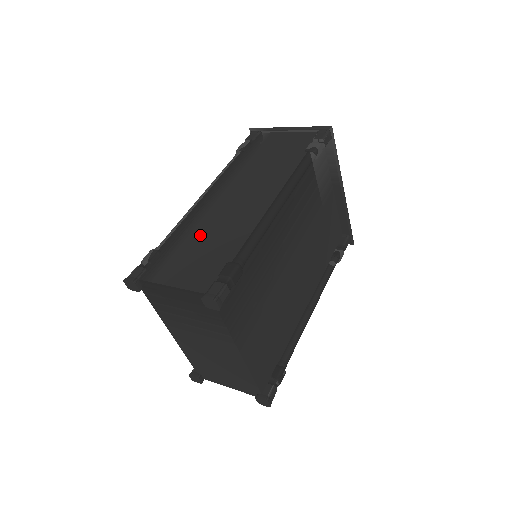
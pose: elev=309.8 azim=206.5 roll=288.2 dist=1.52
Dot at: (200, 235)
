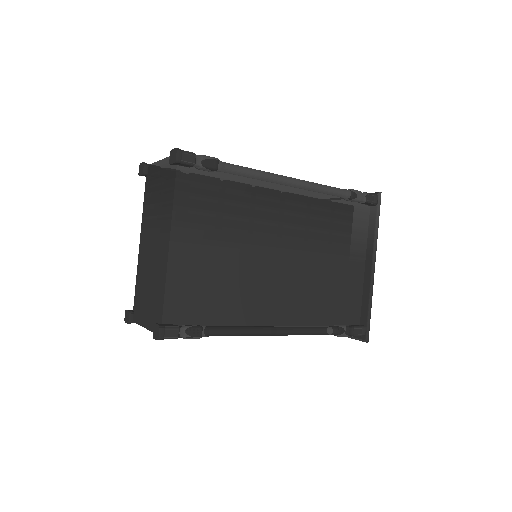
Dot at: occluded
